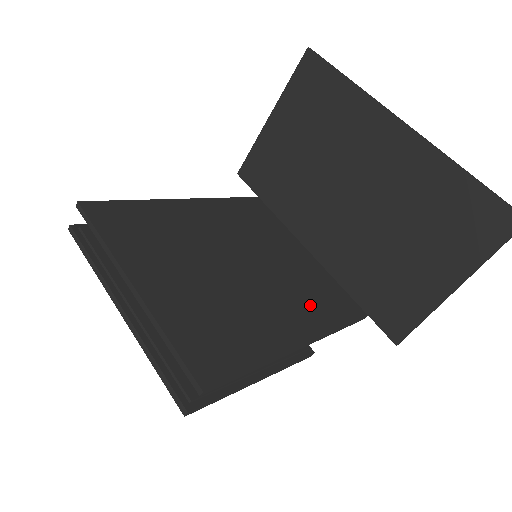
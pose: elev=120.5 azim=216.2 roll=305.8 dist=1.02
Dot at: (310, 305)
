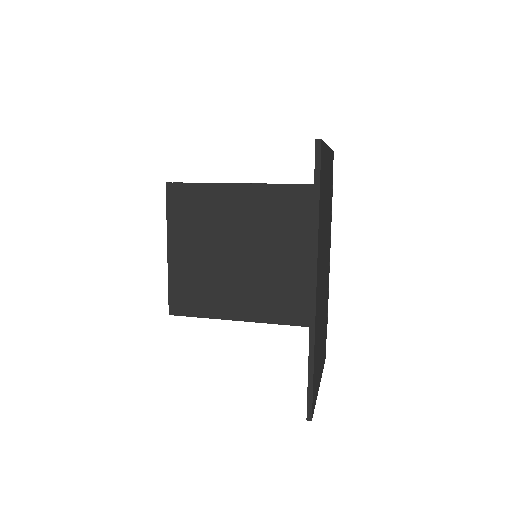
Dot at: (277, 301)
